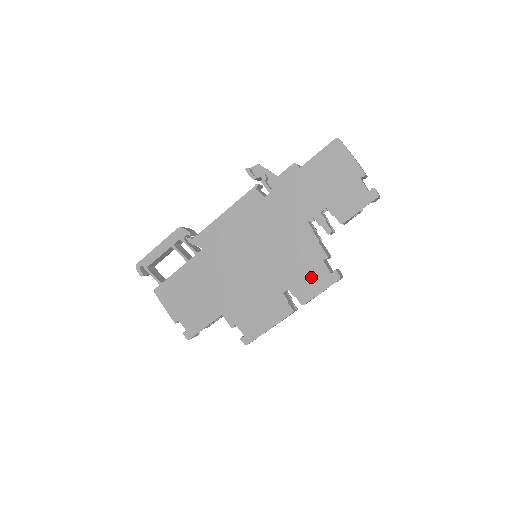
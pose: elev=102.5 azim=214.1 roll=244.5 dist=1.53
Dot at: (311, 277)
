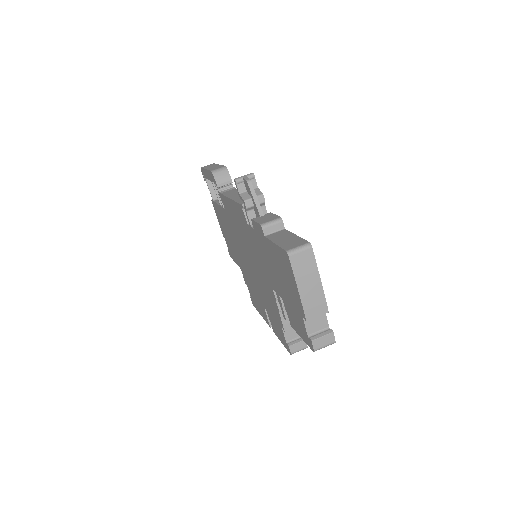
Dot at: (276, 325)
